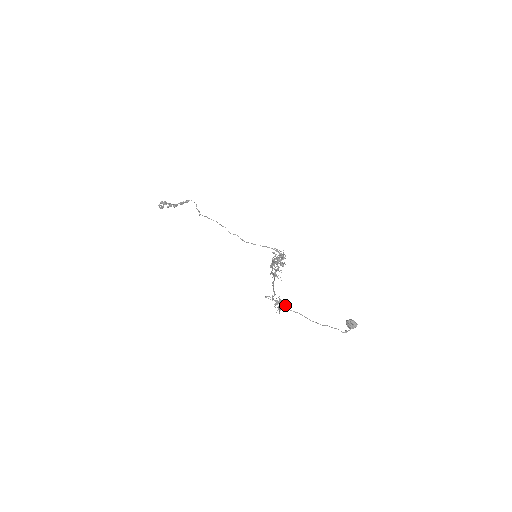
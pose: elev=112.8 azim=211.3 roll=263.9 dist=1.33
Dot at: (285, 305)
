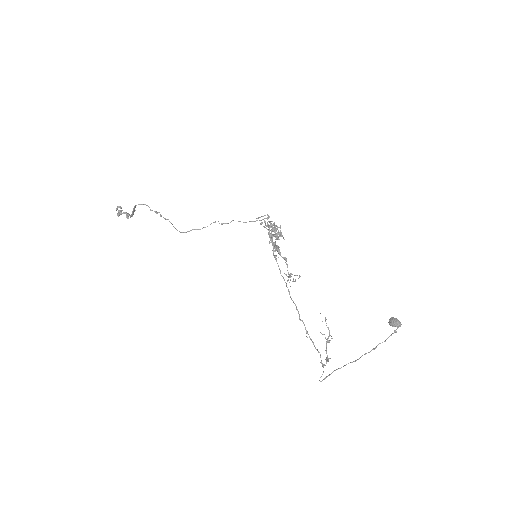
Dot at: occluded
